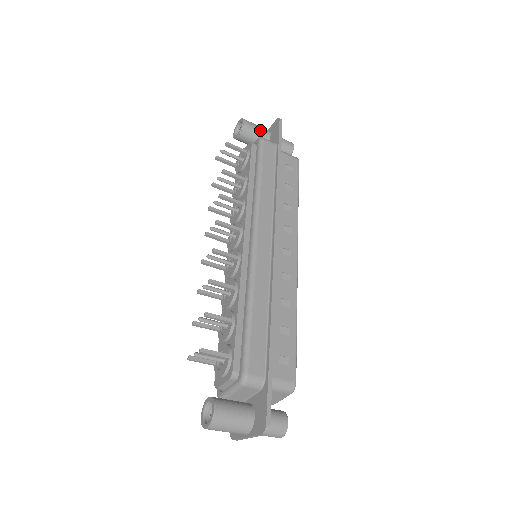
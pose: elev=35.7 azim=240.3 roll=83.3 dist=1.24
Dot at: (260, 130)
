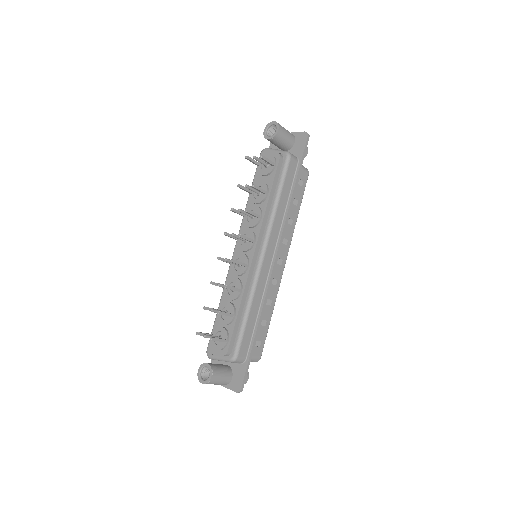
Dot at: (288, 138)
